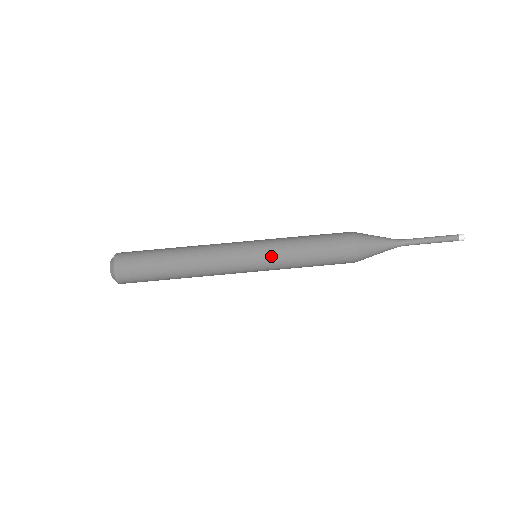
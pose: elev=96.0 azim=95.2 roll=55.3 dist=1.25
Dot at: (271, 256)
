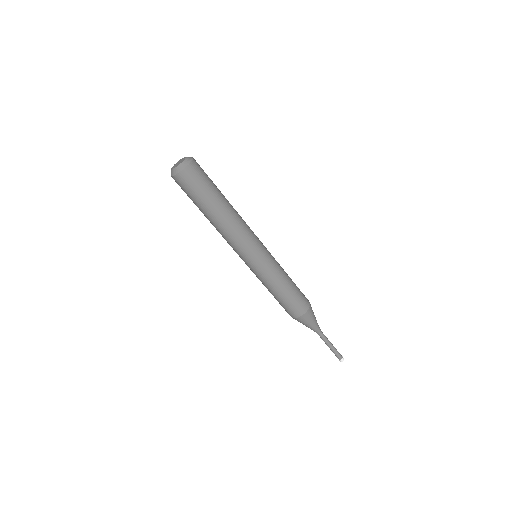
Dot at: (260, 273)
